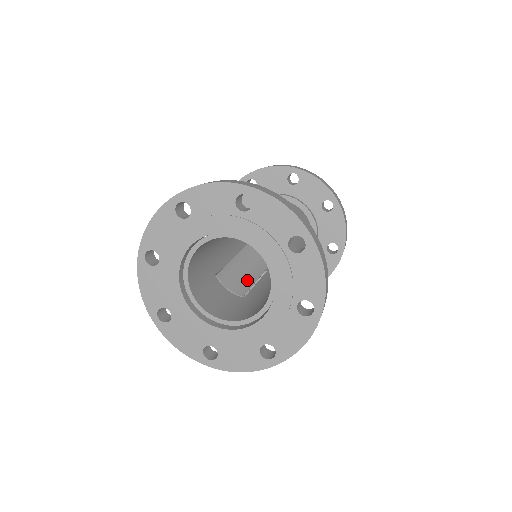
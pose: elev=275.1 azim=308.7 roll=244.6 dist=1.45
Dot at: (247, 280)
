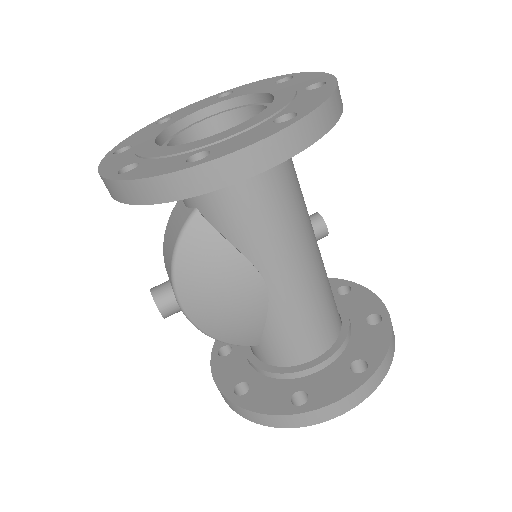
Dot at: occluded
